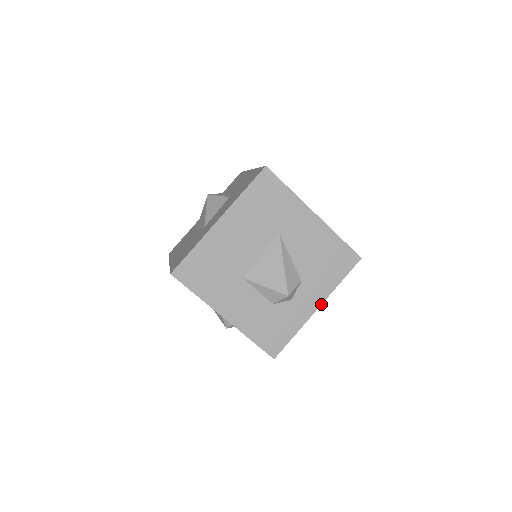
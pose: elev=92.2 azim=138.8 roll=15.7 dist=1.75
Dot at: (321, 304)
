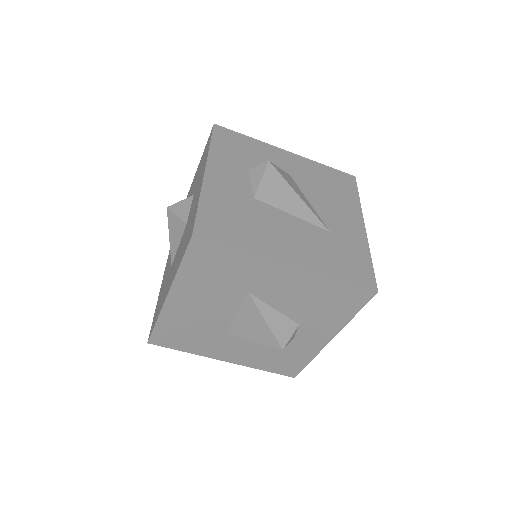
Dot at: (333, 337)
